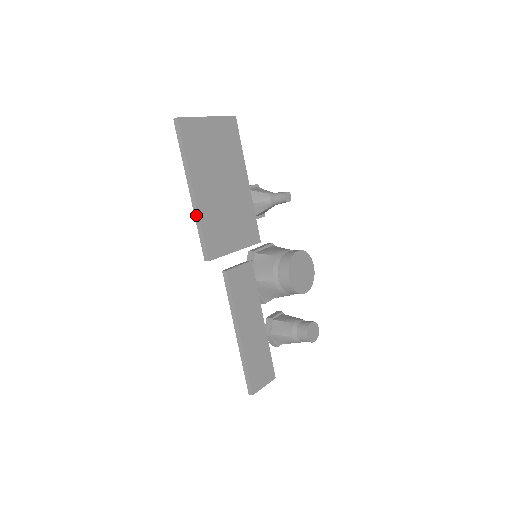
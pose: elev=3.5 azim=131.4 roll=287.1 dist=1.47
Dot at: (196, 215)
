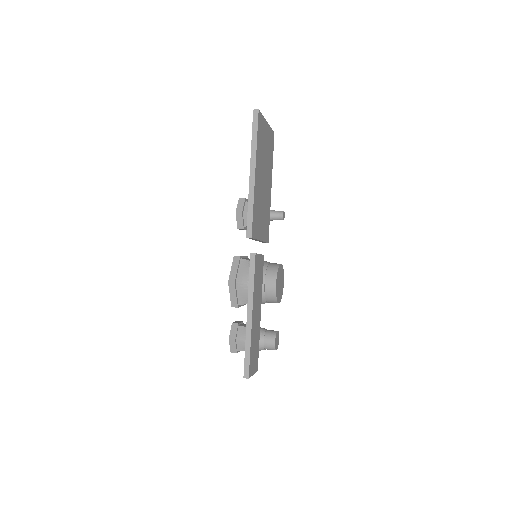
Dot at: (251, 194)
